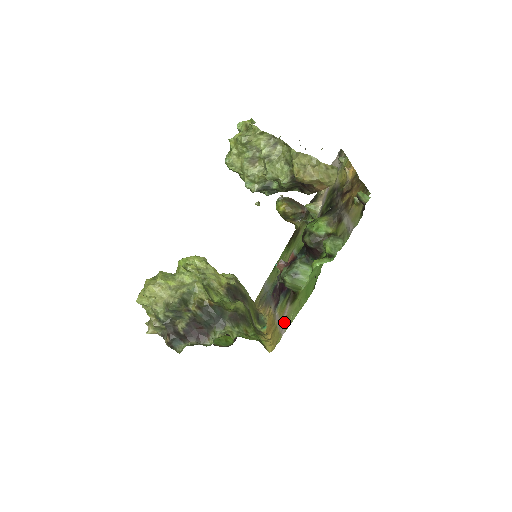
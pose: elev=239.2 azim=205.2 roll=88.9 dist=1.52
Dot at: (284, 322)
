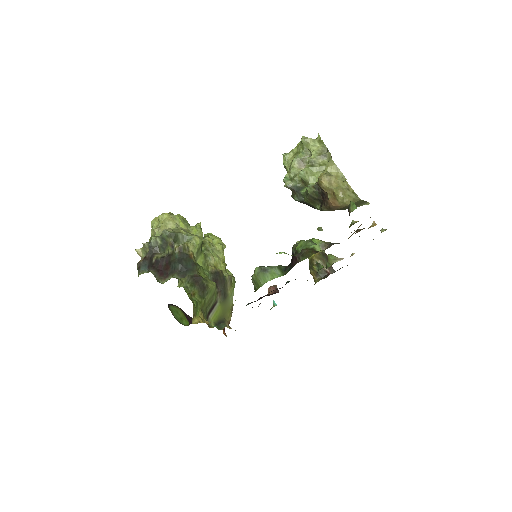
Dot at: occluded
